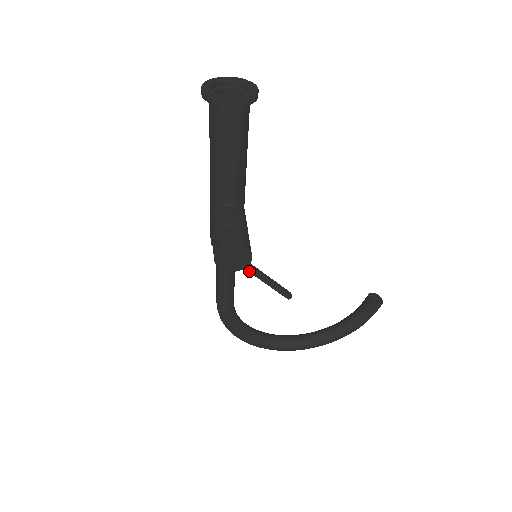
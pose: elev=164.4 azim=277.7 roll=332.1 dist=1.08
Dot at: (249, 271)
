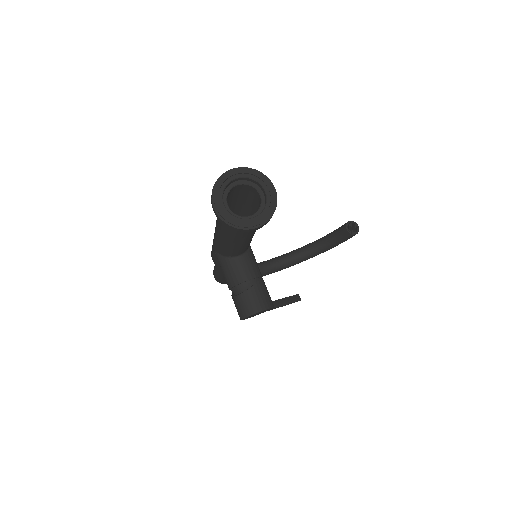
Dot at: (269, 310)
